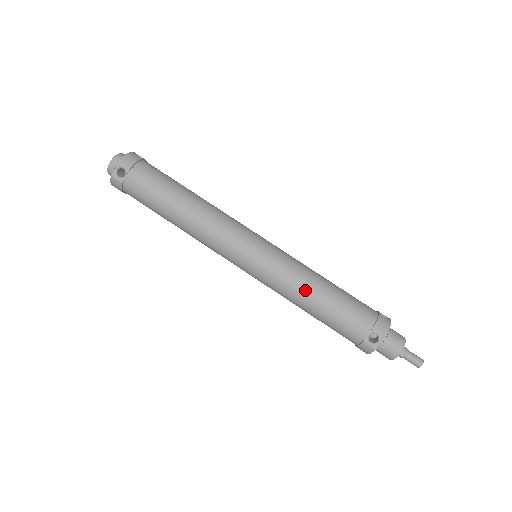
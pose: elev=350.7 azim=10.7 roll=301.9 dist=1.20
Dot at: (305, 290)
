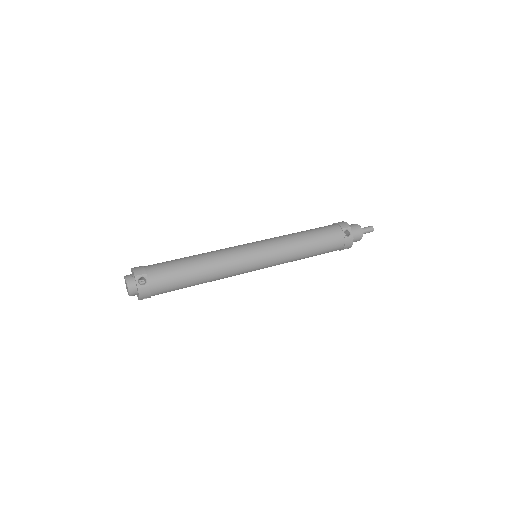
Dot at: (298, 242)
